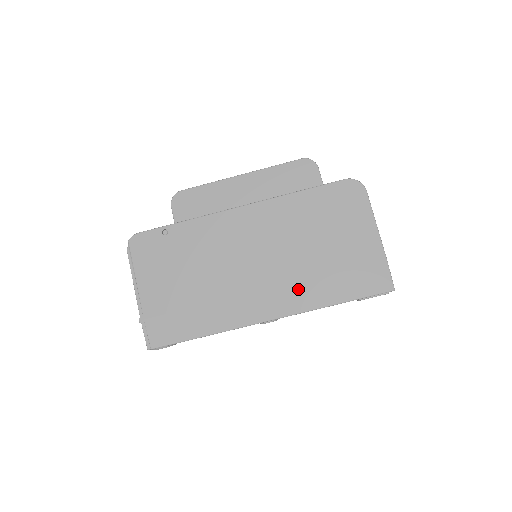
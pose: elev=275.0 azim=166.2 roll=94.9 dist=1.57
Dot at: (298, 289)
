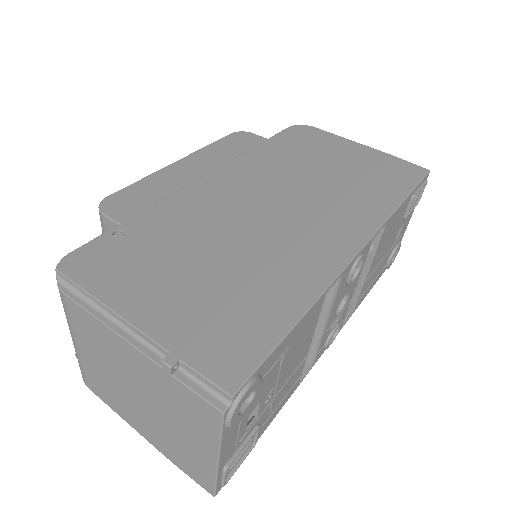
Dot at: (351, 207)
